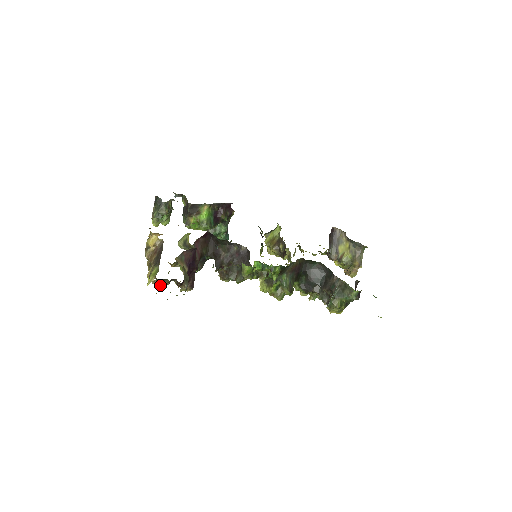
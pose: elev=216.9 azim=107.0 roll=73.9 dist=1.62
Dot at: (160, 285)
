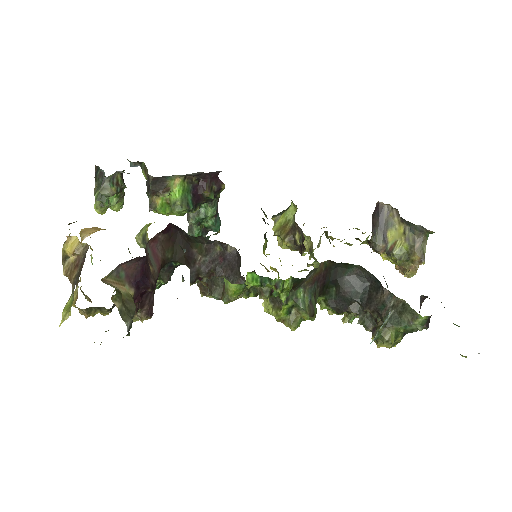
Dot at: occluded
